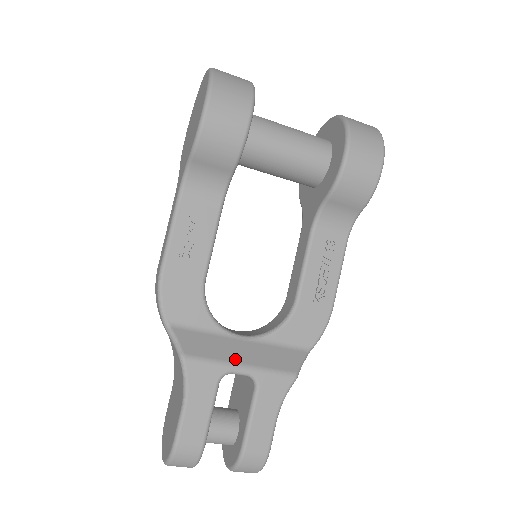
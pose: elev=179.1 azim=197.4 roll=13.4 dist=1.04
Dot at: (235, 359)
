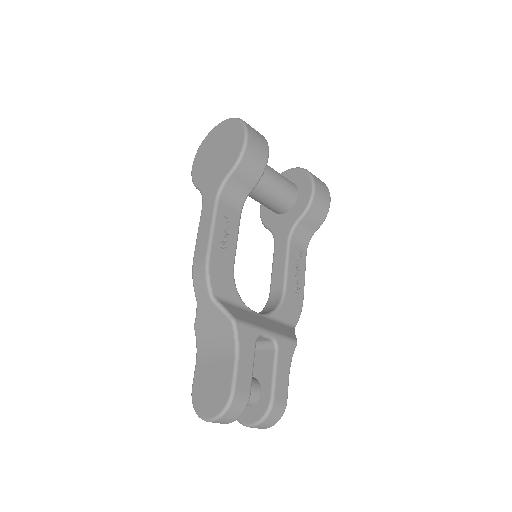
Dot at: (262, 326)
